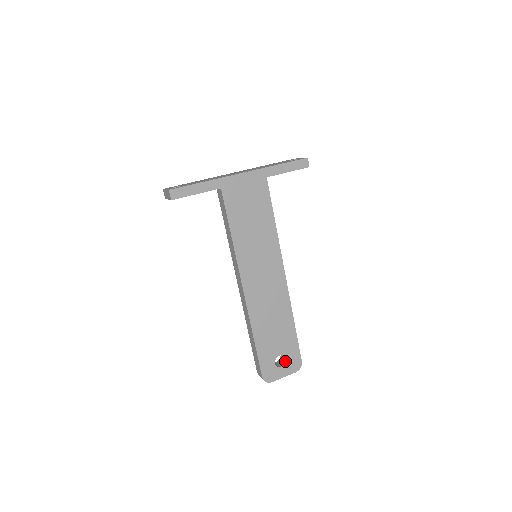
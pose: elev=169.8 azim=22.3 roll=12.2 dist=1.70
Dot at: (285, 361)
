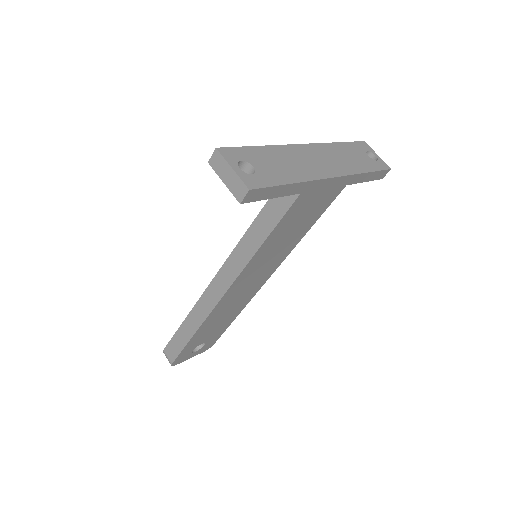
Dot at: (201, 345)
